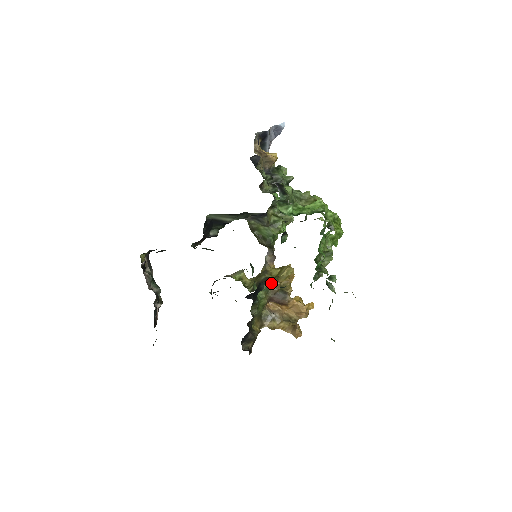
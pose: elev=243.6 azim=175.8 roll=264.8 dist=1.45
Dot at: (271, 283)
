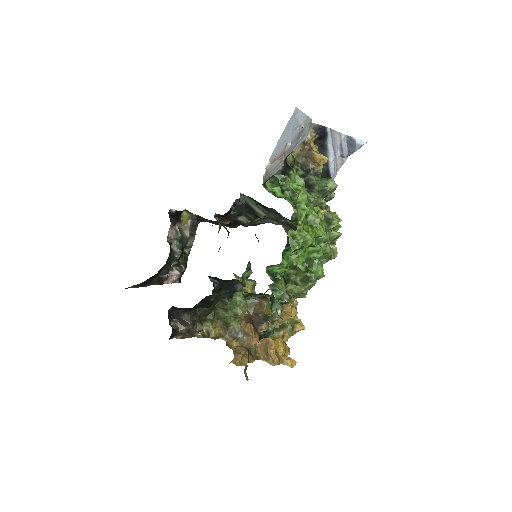
Dot at: (260, 300)
